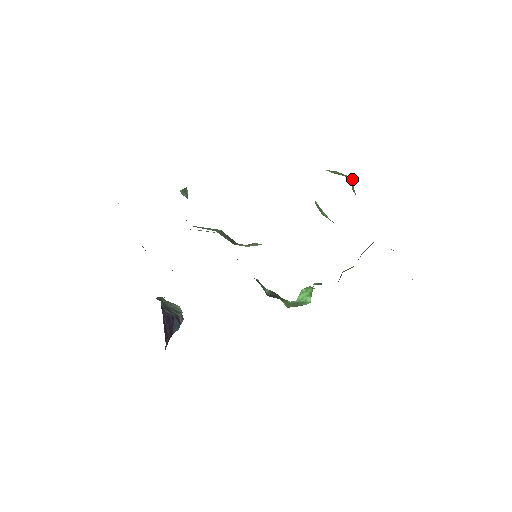
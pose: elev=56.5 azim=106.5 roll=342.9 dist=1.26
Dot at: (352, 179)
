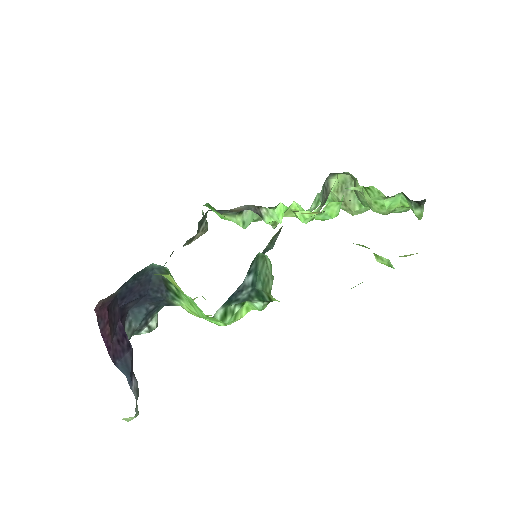
Dot at: (354, 183)
